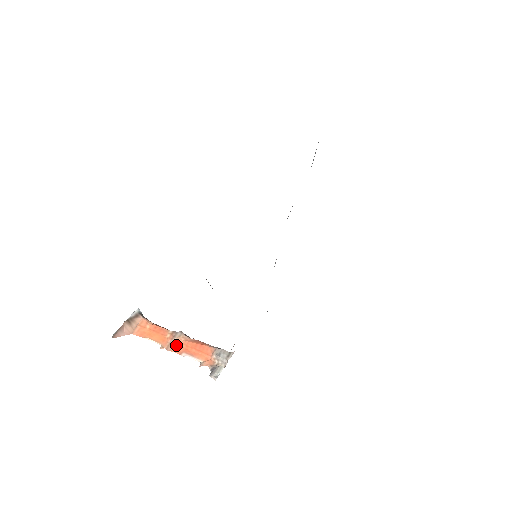
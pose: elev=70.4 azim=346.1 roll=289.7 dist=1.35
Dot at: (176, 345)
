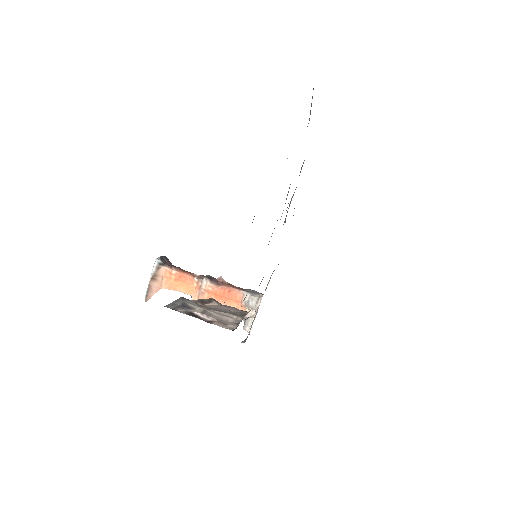
Dot at: (205, 295)
